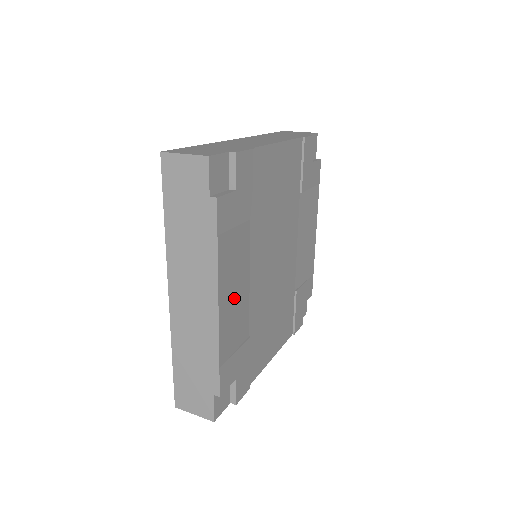
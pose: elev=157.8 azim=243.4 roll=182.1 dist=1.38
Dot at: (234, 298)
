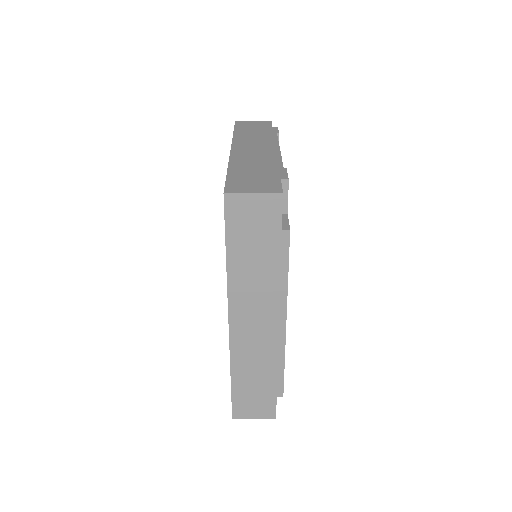
Dot at: occluded
